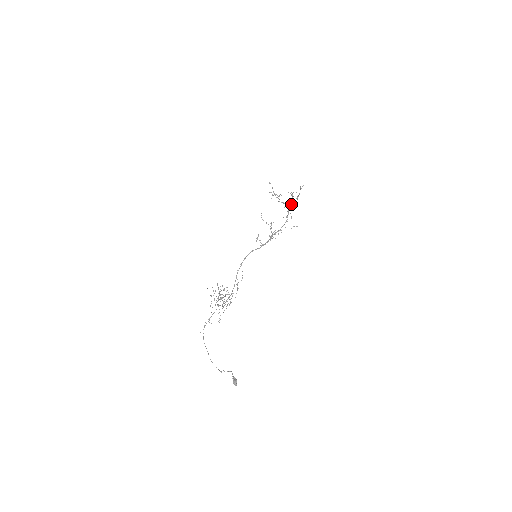
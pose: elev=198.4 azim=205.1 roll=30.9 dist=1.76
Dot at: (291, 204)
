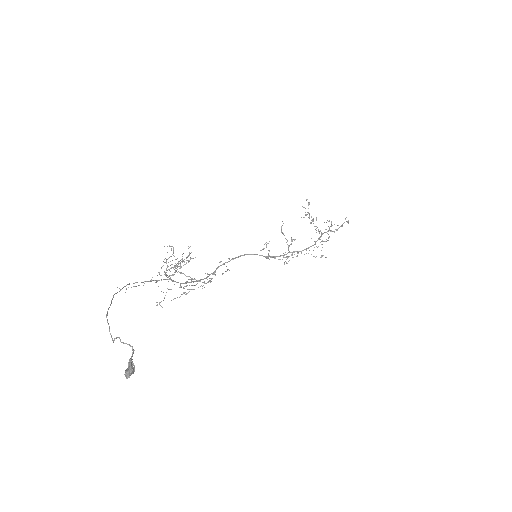
Dot at: (327, 231)
